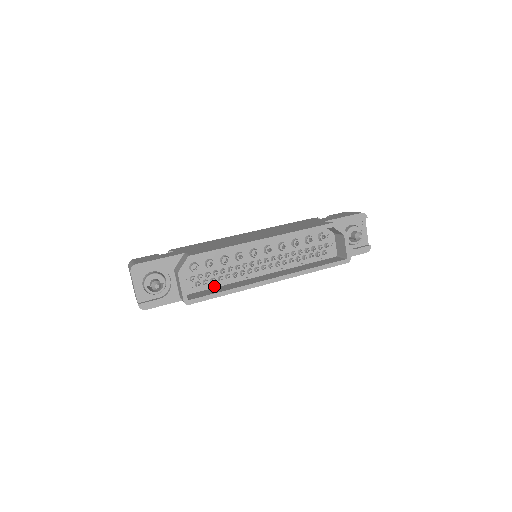
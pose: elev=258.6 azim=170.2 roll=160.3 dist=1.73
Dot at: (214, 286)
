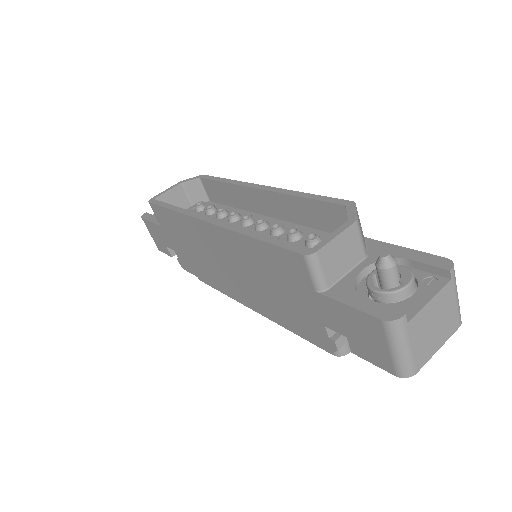
Dot at: occluded
